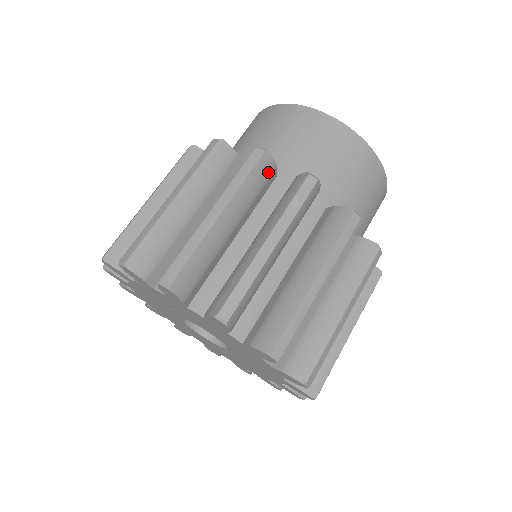
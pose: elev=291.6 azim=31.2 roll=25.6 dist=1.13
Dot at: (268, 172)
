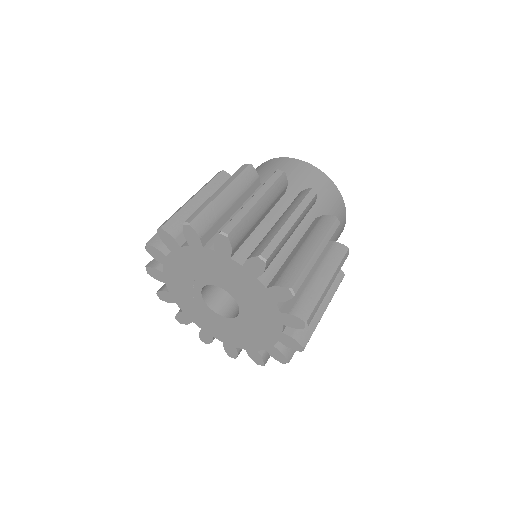
Dot at: (283, 186)
